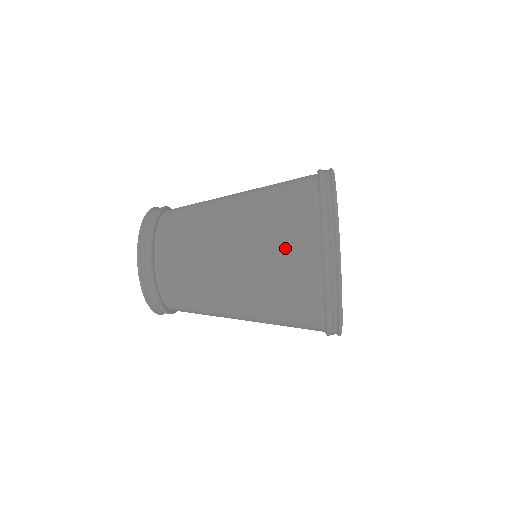
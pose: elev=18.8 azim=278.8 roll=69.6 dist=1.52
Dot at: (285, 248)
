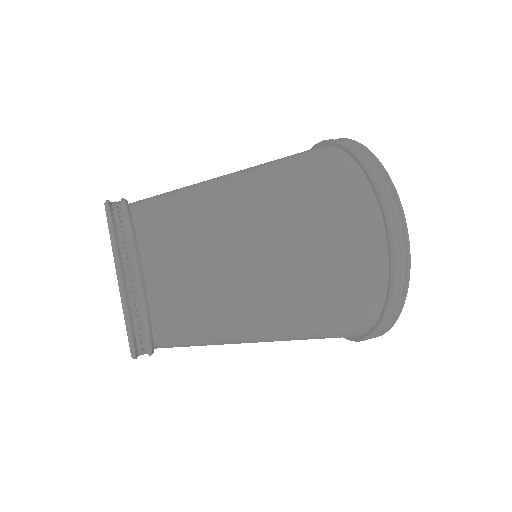
Dot at: occluded
